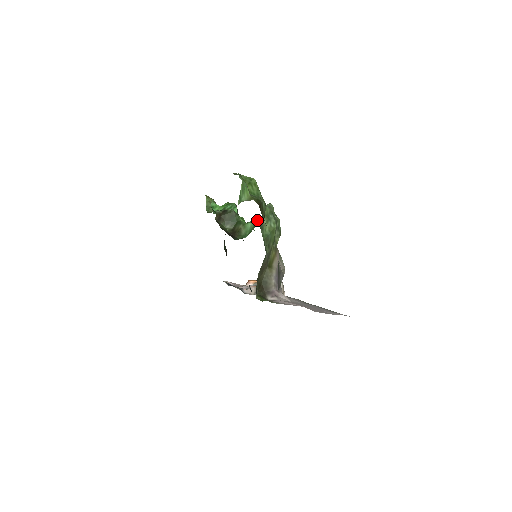
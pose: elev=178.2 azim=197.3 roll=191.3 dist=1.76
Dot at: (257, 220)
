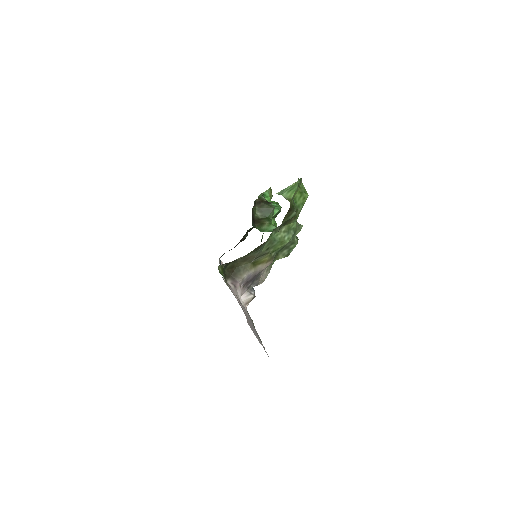
Dot at: occluded
